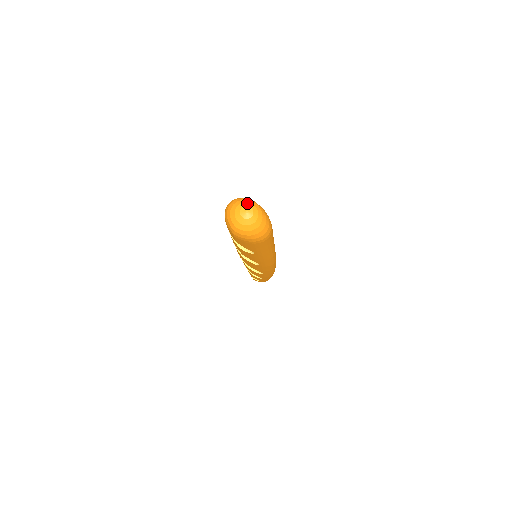
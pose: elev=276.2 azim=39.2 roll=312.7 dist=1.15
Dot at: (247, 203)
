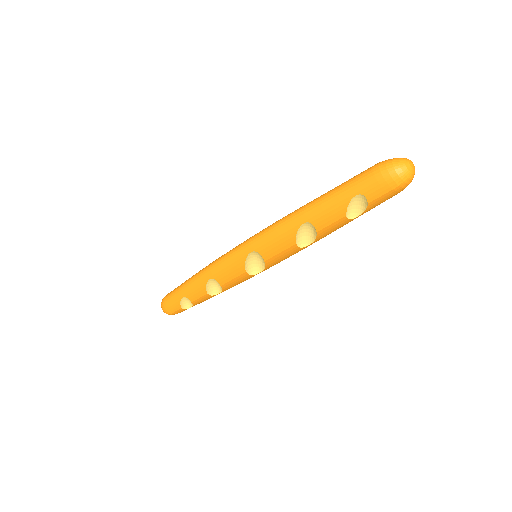
Dot at: occluded
